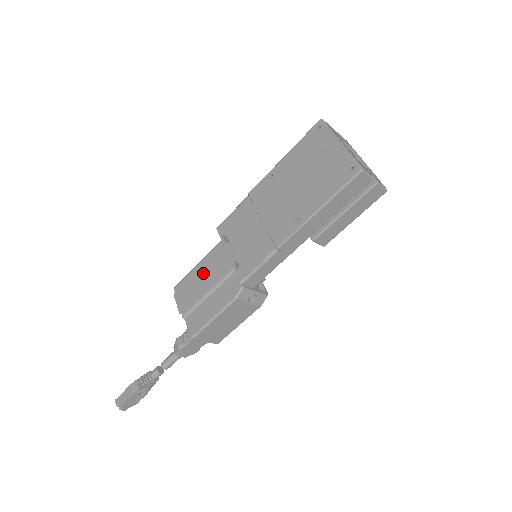
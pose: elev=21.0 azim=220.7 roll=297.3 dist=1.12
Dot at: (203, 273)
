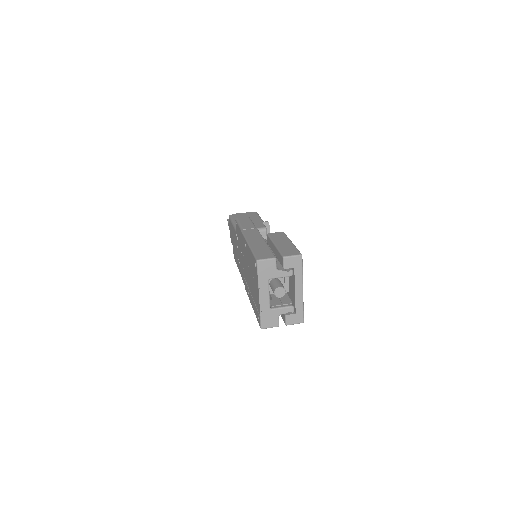
Dot at: (233, 235)
